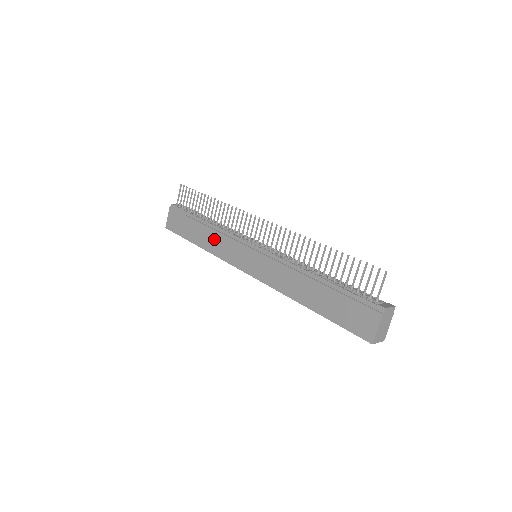
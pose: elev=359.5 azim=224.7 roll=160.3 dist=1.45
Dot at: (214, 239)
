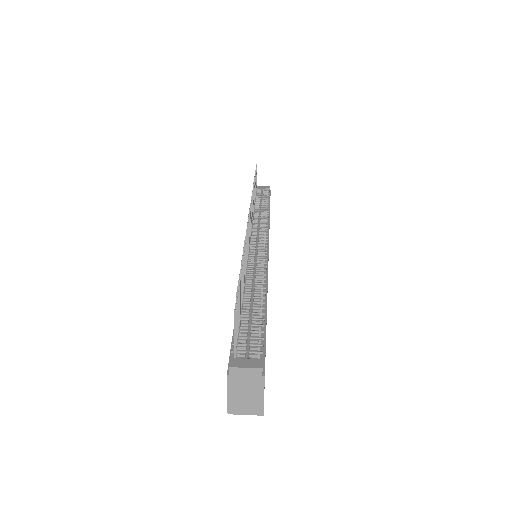
Dot at: occluded
